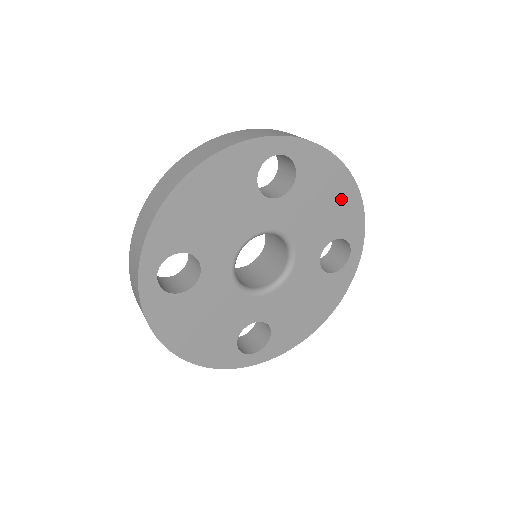
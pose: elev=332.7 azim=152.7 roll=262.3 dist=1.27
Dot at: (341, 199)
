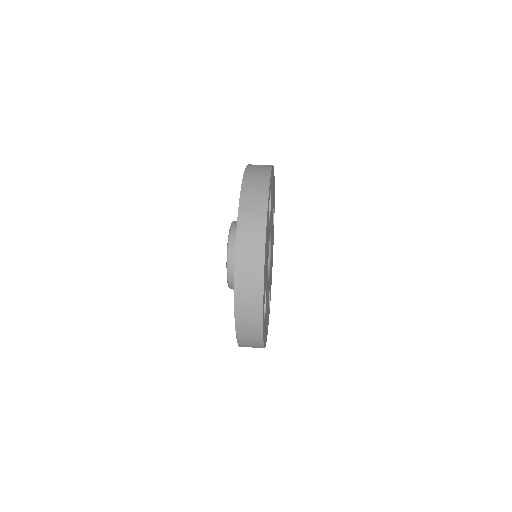
Dot at: (273, 186)
